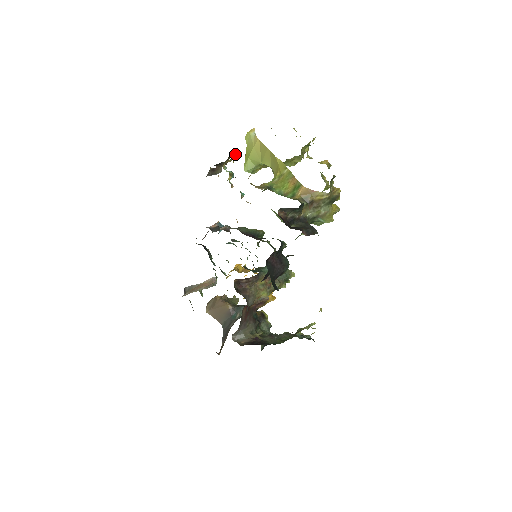
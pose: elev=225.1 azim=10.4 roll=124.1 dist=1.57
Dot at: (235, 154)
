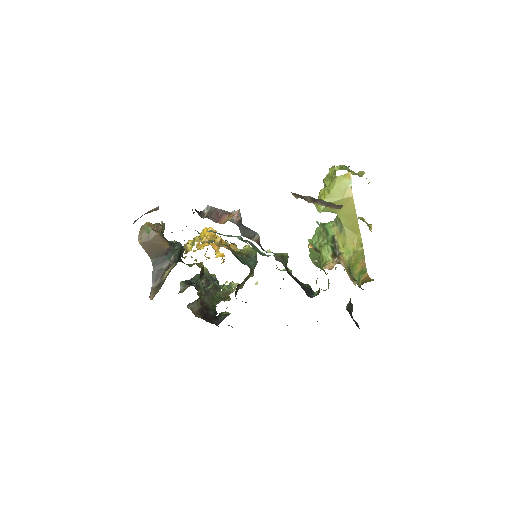
Dot at: occluded
